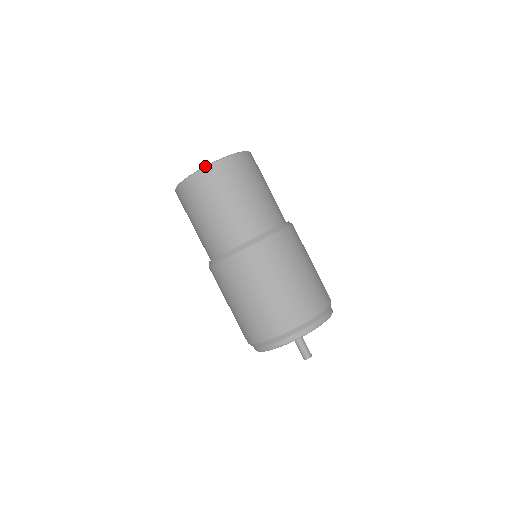
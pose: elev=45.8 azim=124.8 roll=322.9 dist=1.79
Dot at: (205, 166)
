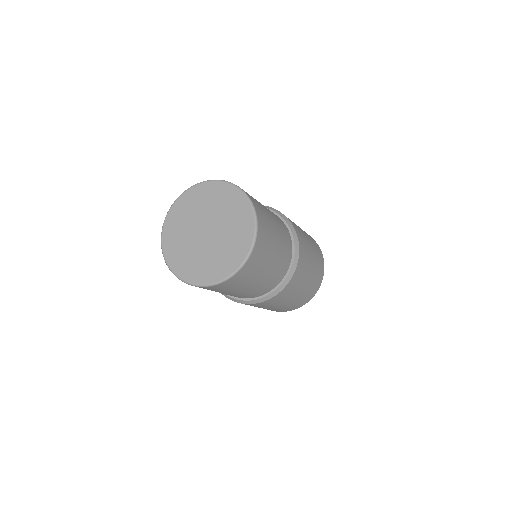
Dot at: (216, 284)
